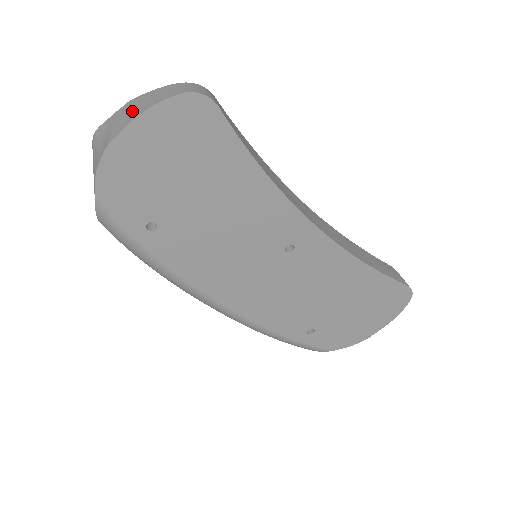
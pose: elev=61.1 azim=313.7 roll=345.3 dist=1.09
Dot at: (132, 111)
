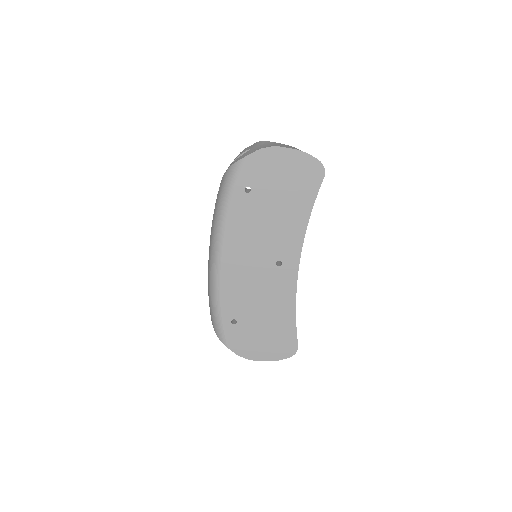
Dot at: occluded
